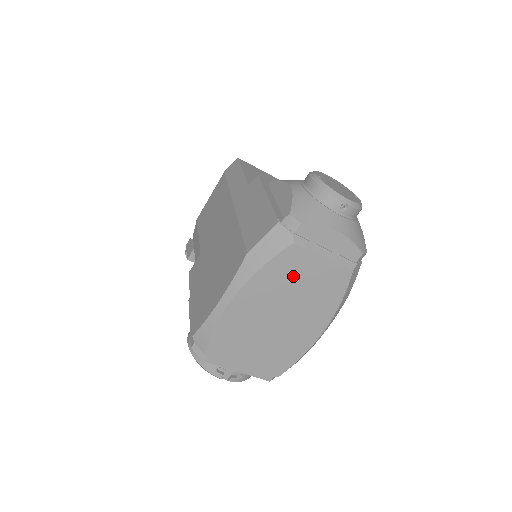
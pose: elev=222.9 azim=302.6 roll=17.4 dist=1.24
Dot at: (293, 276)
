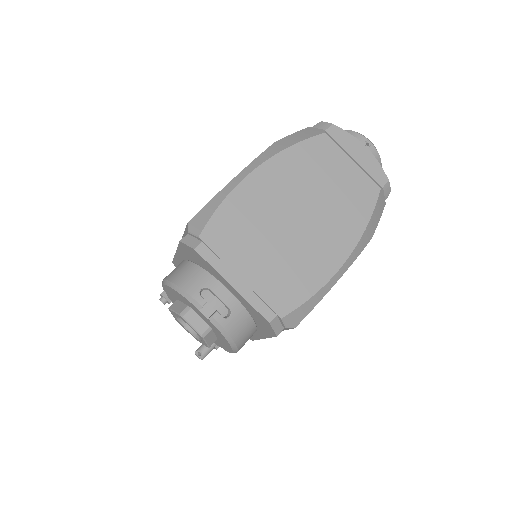
Dot at: (320, 170)
